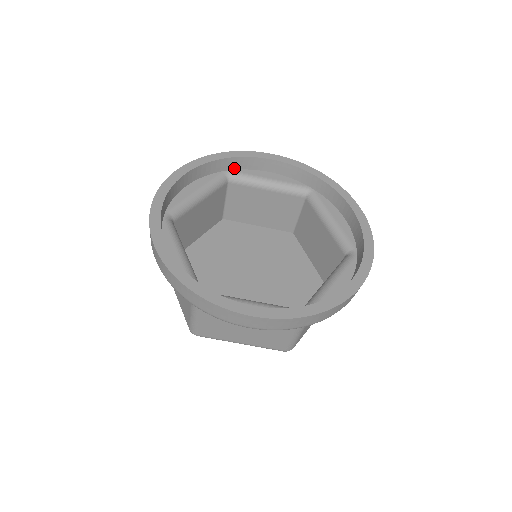
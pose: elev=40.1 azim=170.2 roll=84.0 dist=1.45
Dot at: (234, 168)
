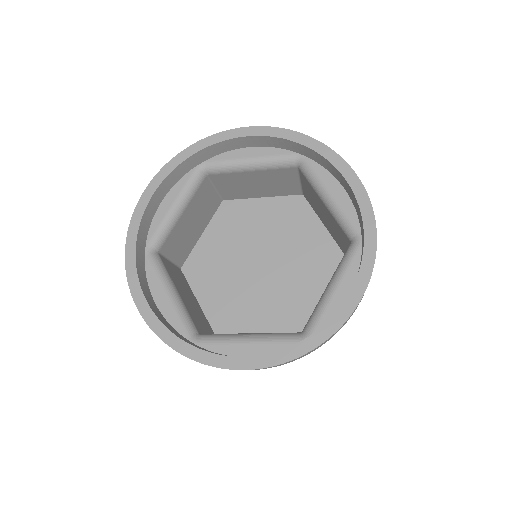
Dot at: (208, 158)
